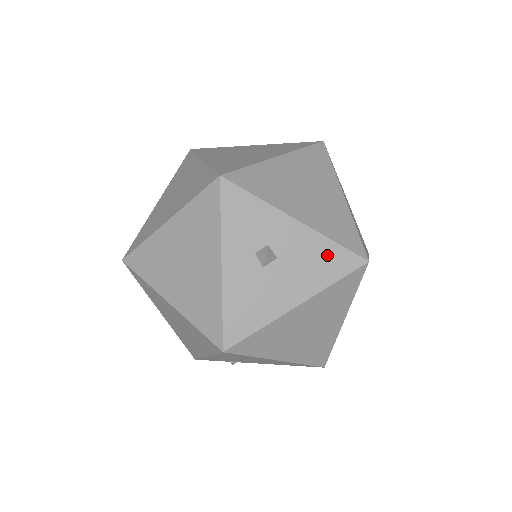
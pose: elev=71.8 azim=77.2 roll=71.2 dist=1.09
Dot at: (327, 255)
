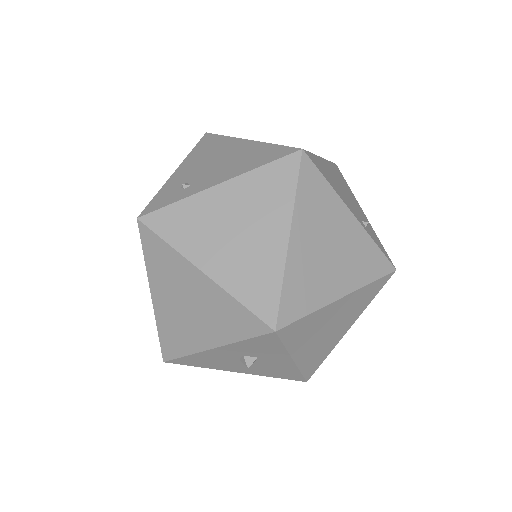
Dot at: (287, 373)
